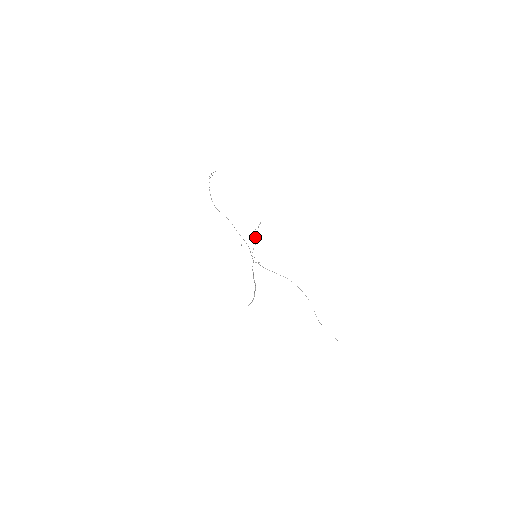
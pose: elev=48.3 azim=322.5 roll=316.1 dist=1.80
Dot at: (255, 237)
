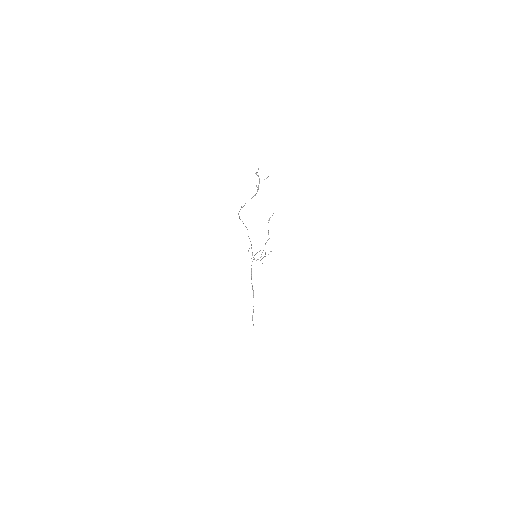
Dot at: occluded
